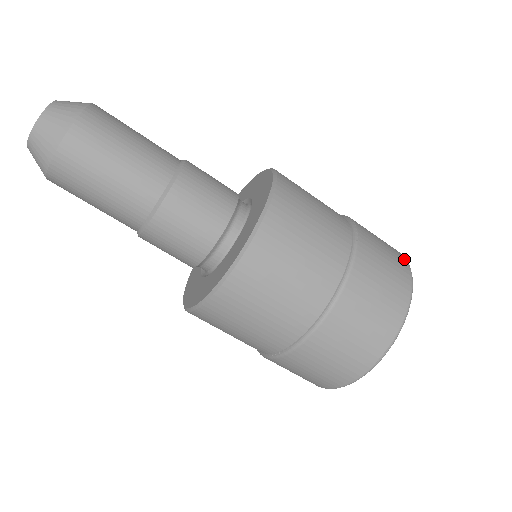
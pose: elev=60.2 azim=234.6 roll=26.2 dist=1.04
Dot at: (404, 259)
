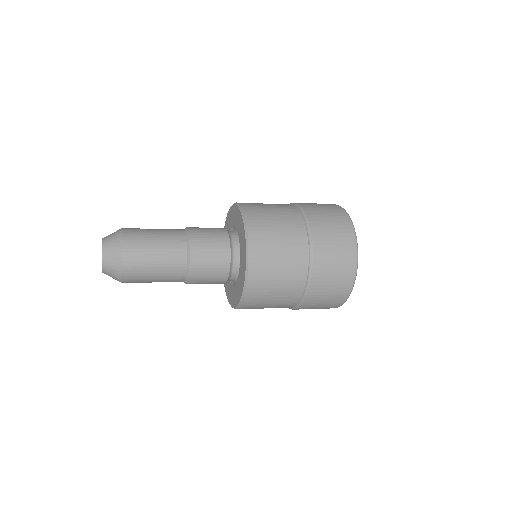
Dot at: (343, 300)
